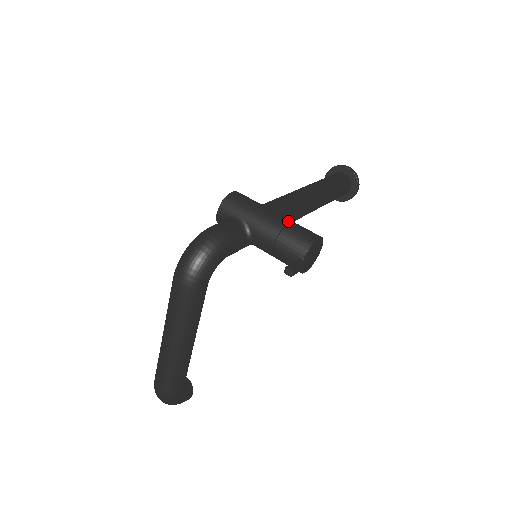
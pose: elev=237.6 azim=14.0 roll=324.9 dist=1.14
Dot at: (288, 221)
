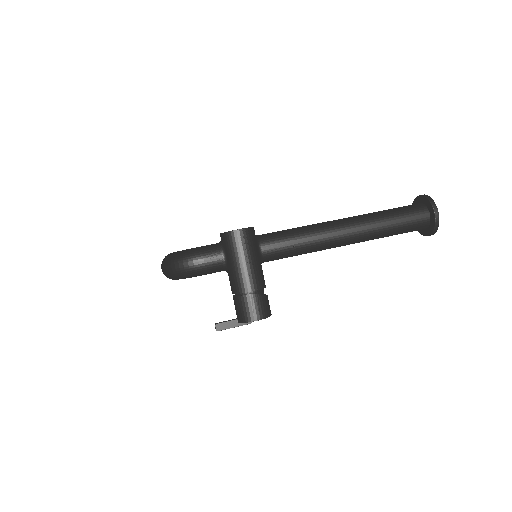
Dot at: (252, 290)
